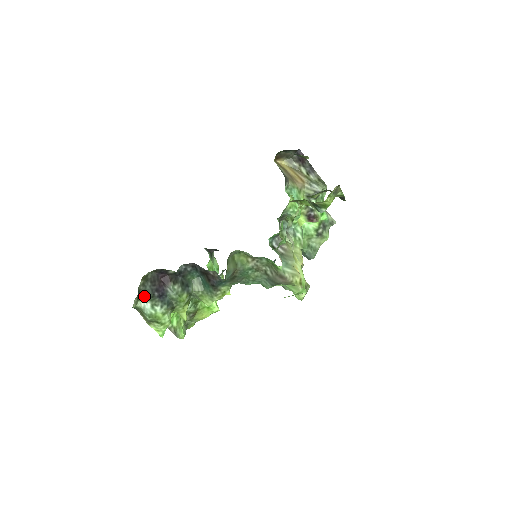
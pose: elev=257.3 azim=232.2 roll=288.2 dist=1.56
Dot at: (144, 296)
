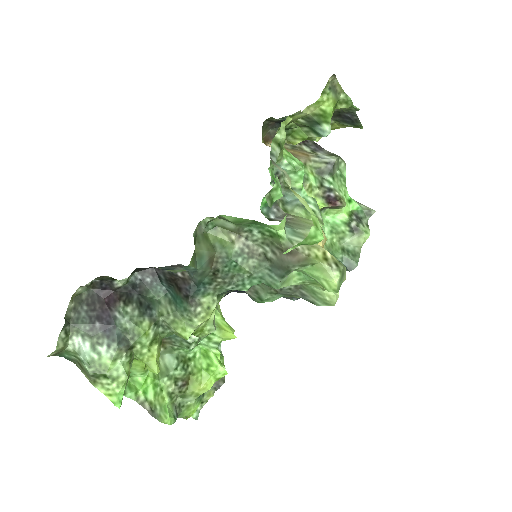
Dot at: (78, 329)
